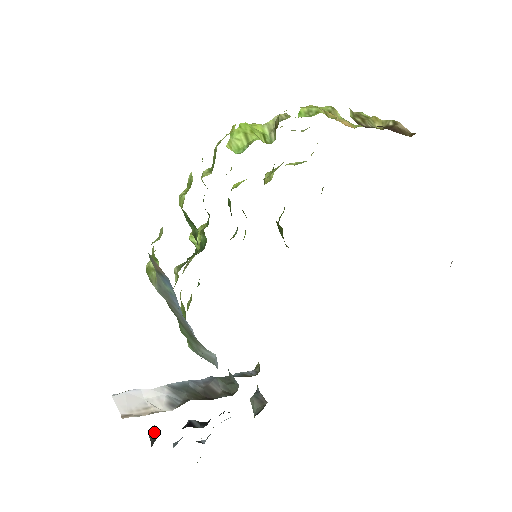
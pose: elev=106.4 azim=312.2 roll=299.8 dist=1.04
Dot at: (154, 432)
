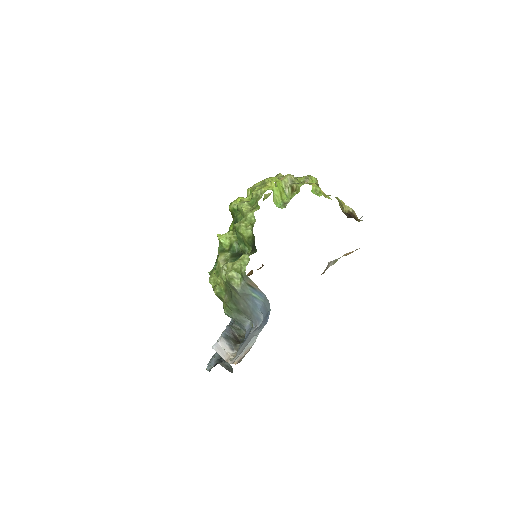
Dot at: (226, 364)
